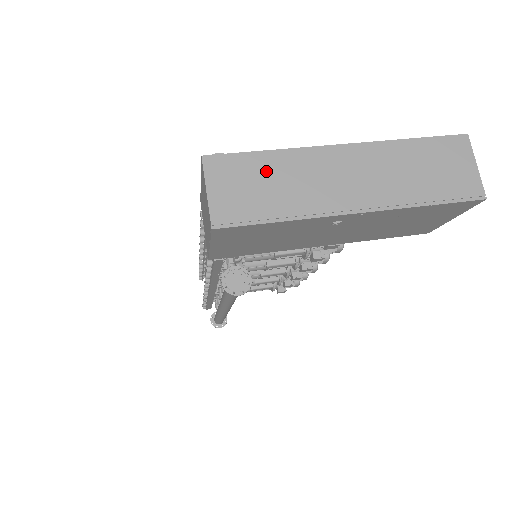
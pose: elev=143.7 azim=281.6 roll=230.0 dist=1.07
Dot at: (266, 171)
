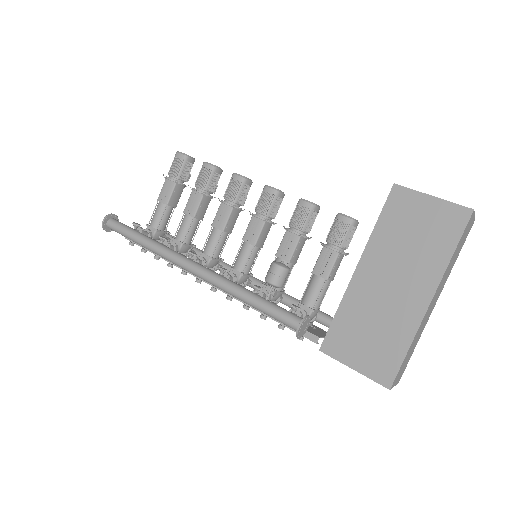
Dot at: occluded
